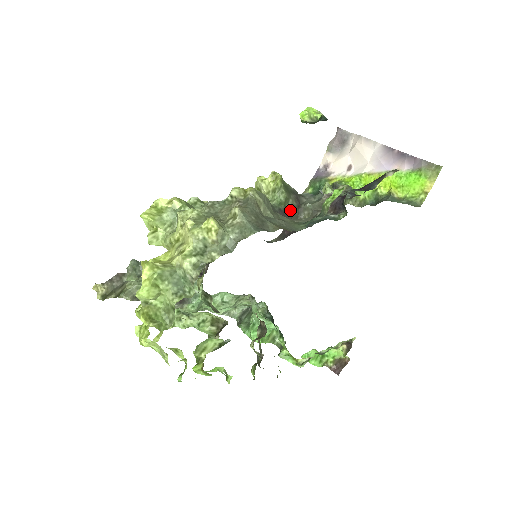
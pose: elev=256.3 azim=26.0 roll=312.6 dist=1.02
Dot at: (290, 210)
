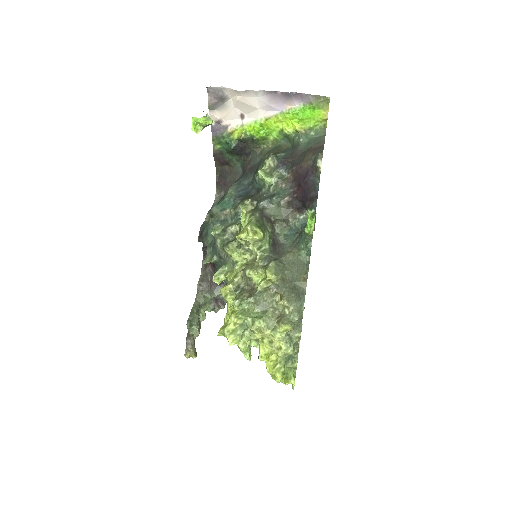
Dot at: (272, 233)
